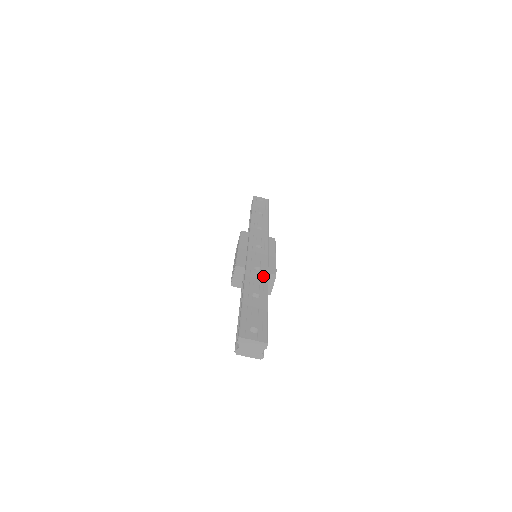
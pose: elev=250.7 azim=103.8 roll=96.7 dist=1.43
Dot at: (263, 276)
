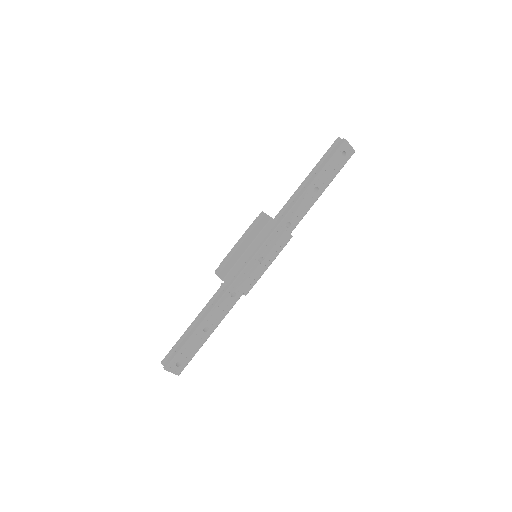
Dot at: (230, 306)
